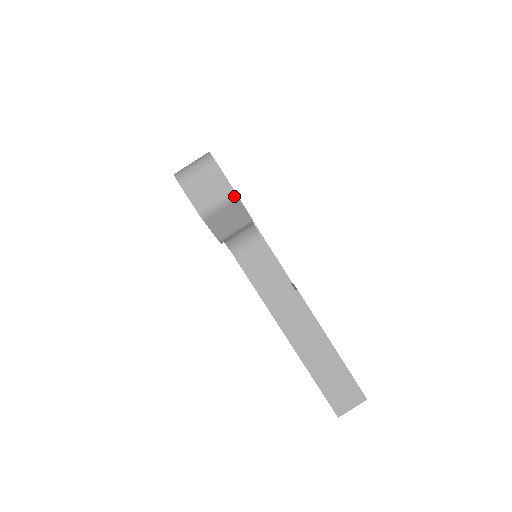
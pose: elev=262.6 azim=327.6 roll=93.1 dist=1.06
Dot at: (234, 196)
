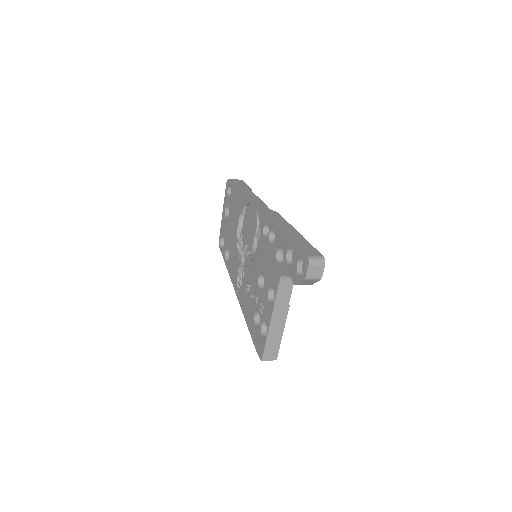
Dot at: (320, 279)
